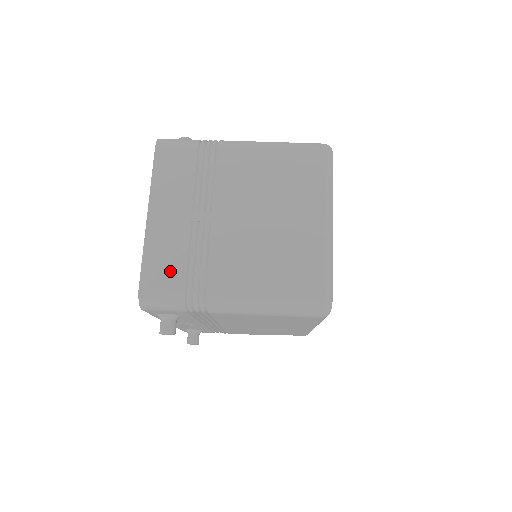
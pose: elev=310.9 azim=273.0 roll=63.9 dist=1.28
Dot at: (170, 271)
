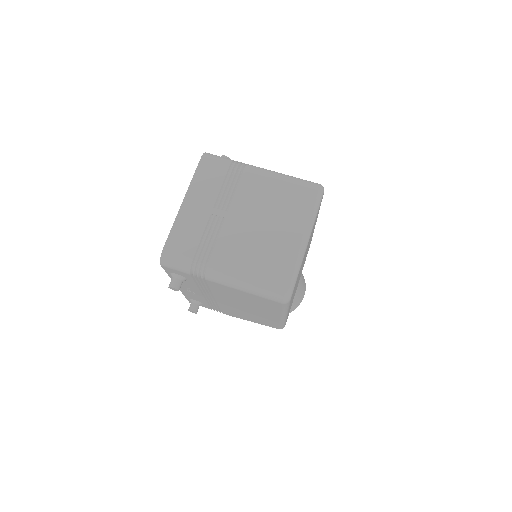
Dot at: (187, 243)
